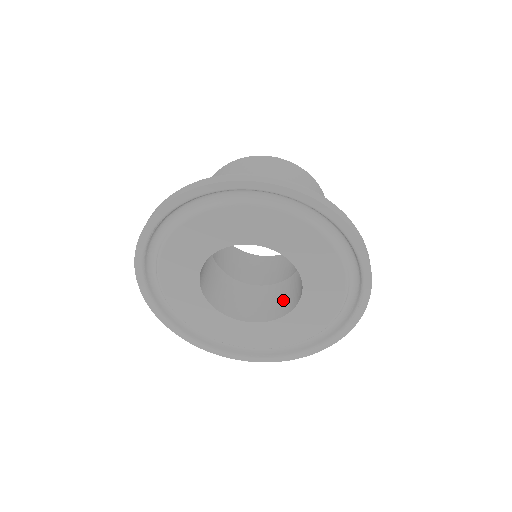
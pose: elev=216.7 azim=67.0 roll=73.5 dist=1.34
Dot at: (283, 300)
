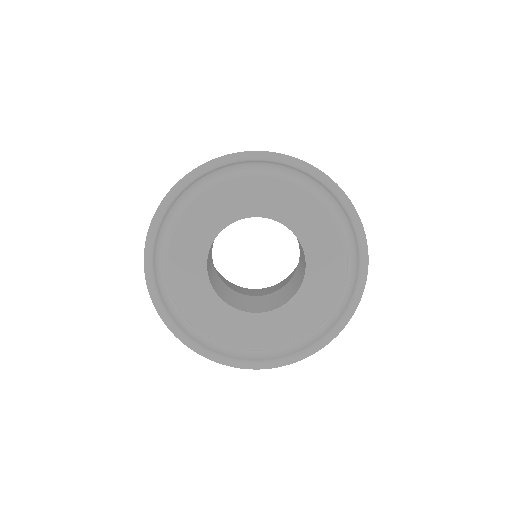
Dot at: (249, 304)
